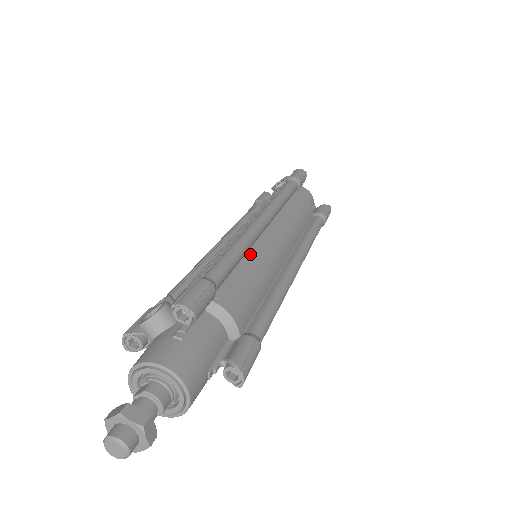
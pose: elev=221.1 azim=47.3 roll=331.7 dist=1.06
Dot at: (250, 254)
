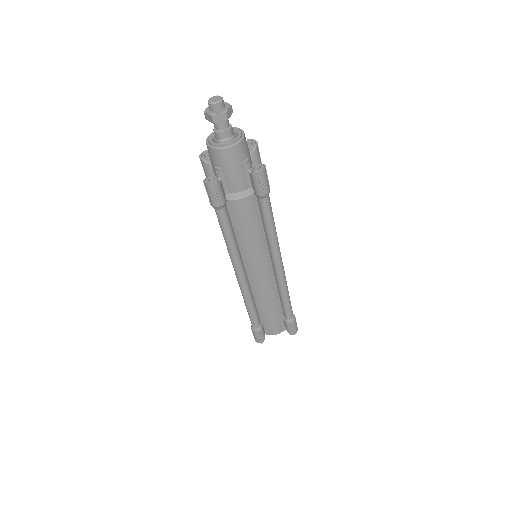
Dot at: occluded
